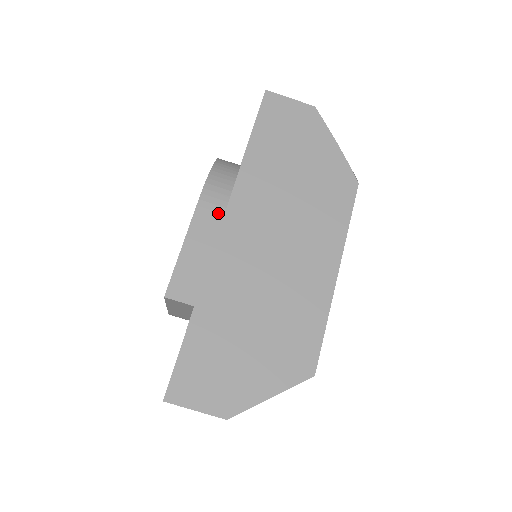
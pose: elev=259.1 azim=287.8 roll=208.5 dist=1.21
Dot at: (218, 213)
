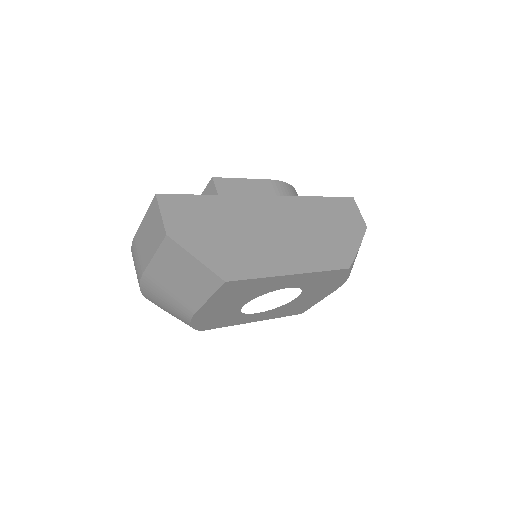
Dot at: (275, 192)
